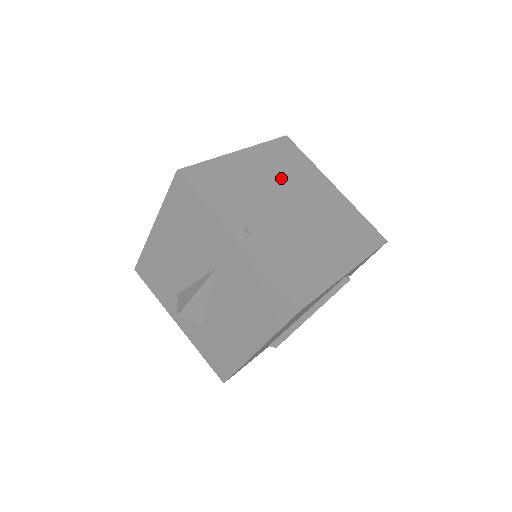
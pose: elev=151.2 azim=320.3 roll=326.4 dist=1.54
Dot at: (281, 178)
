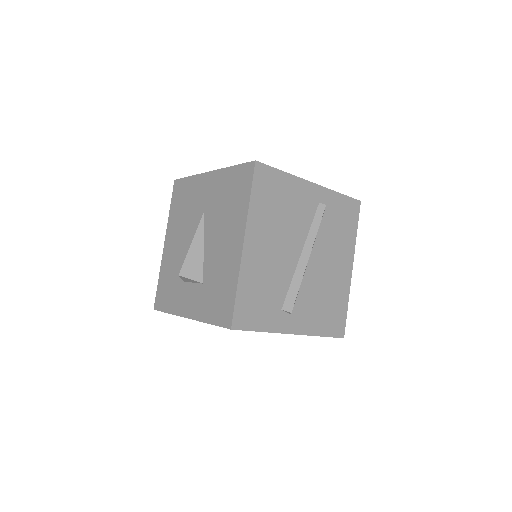
Dot at: occluded
